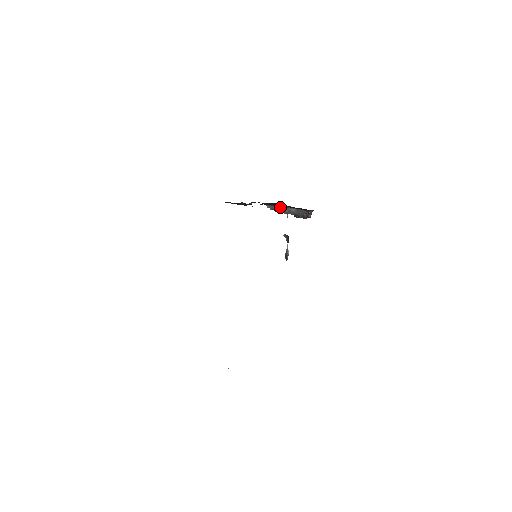
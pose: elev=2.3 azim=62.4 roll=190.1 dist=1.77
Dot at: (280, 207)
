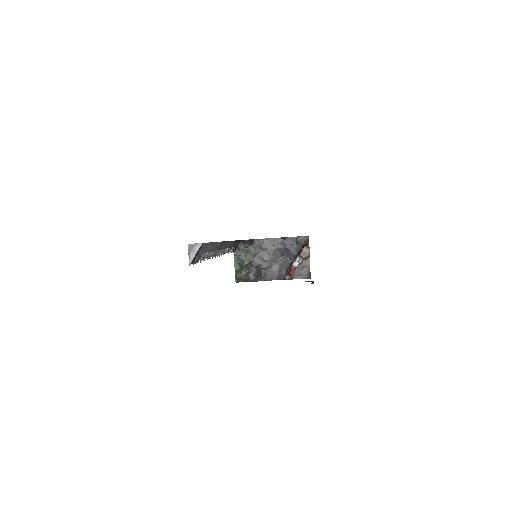
Dot at: (289, 267)
